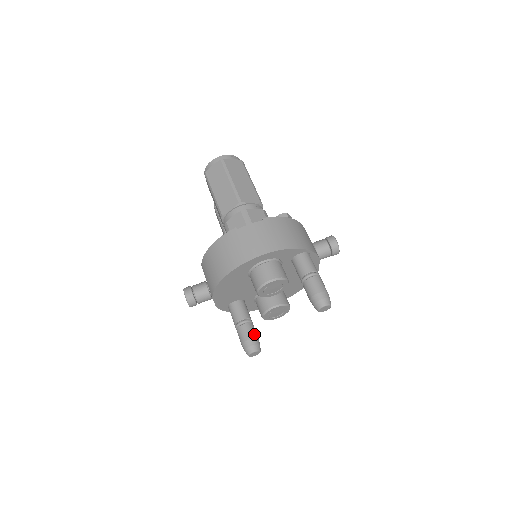
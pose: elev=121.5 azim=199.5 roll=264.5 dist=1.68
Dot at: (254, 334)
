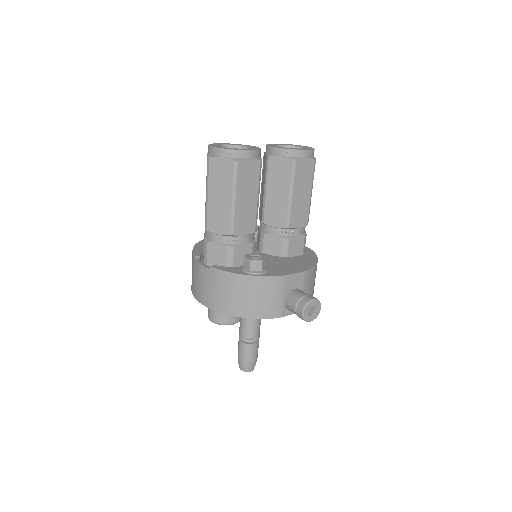
Dot at: occluded
